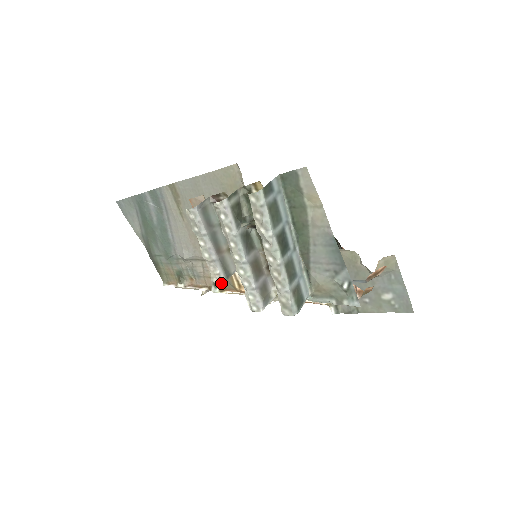
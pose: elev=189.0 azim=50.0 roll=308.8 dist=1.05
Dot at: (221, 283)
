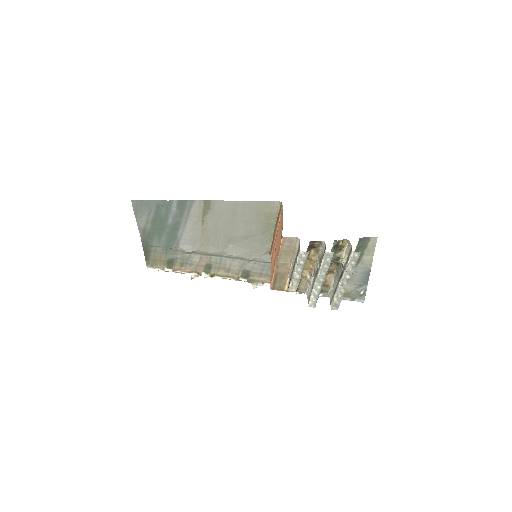
Dot at: (272, 285)
